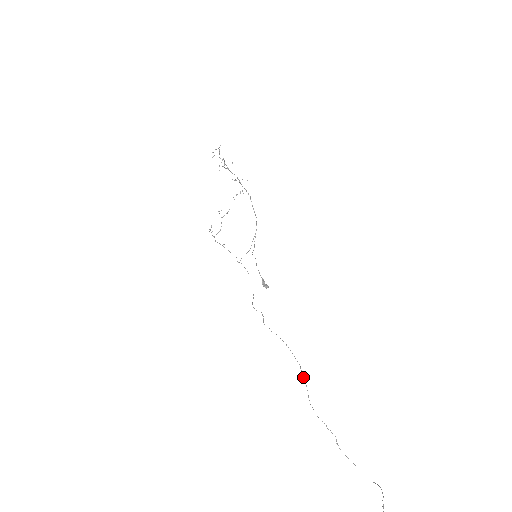
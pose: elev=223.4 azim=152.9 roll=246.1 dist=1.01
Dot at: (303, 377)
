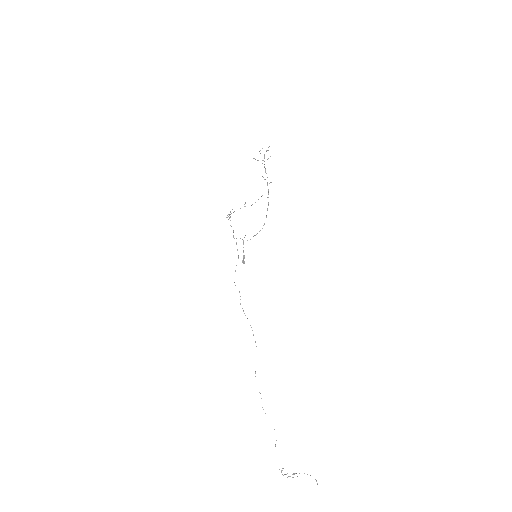
Dot at: occluded
